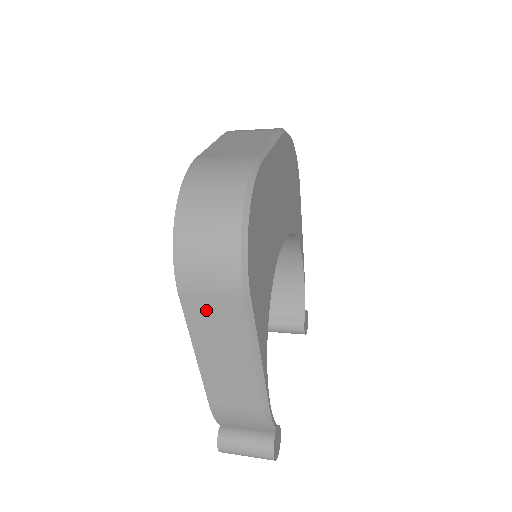
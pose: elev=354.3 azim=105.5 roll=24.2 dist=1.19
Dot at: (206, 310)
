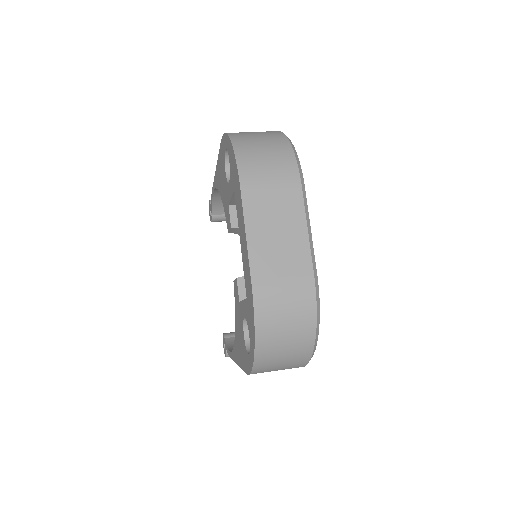
Dot at: occluded
